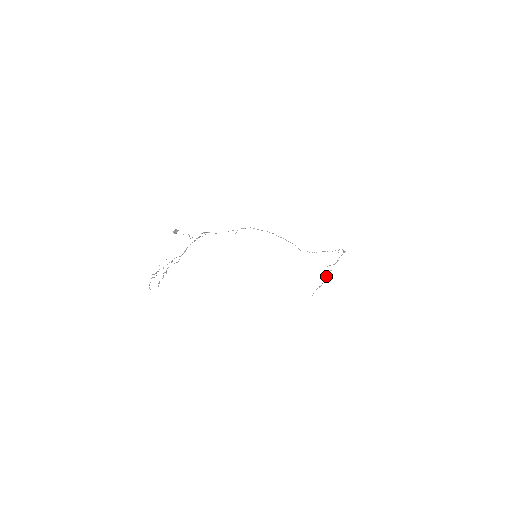
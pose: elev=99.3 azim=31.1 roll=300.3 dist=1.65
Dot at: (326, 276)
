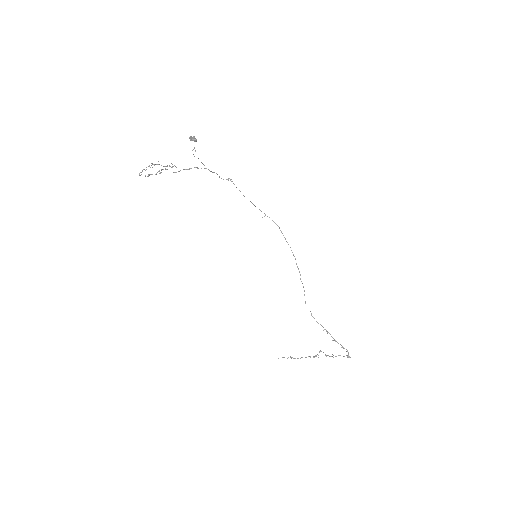
Dot at: (308, 356)
